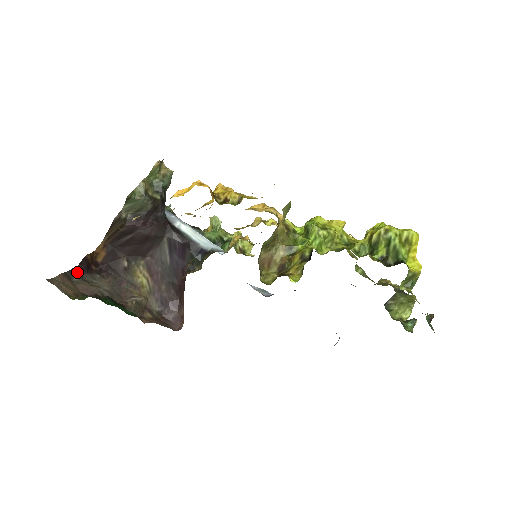
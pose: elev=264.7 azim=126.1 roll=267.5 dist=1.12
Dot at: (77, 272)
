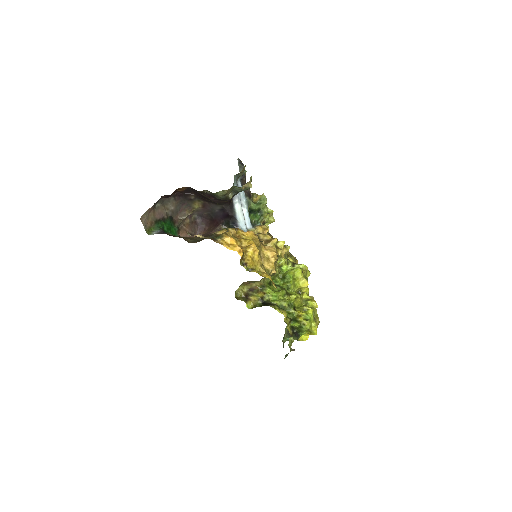
Dot at: (162, 198)
